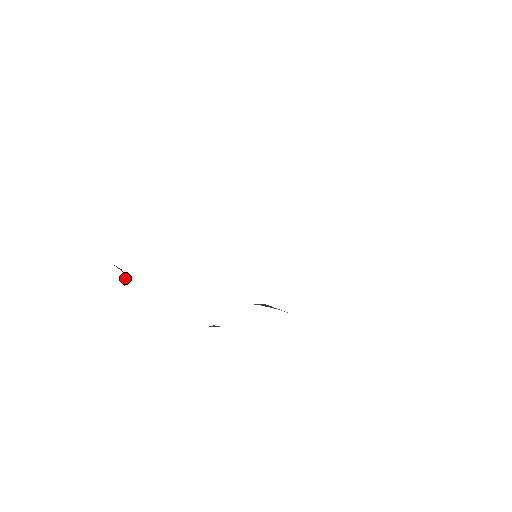
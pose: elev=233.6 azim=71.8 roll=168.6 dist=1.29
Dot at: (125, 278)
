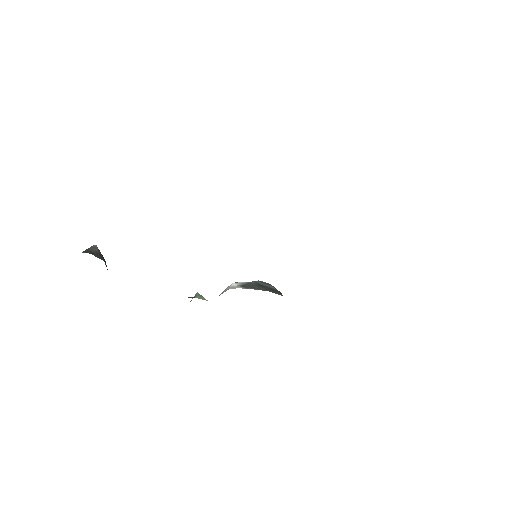
Dot at: (105, 264)
